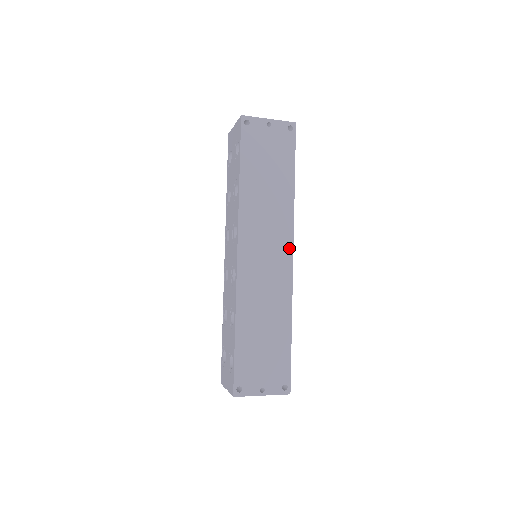
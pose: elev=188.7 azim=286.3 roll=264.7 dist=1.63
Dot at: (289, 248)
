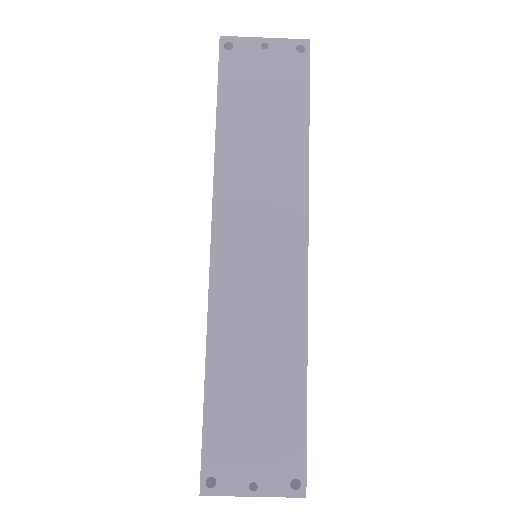
Dot at: (301, 237)
